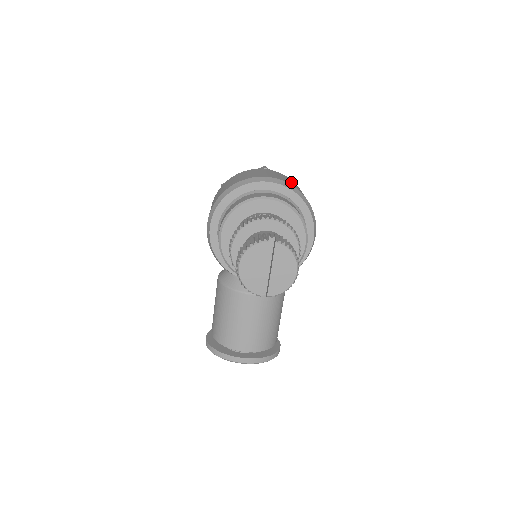
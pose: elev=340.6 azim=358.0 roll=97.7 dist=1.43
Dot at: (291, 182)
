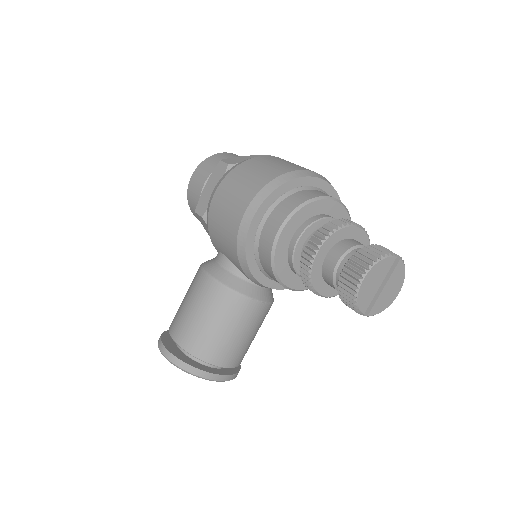
Dot at: occluded
